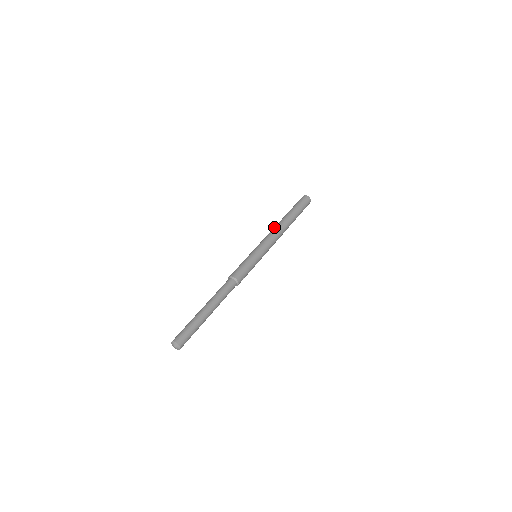
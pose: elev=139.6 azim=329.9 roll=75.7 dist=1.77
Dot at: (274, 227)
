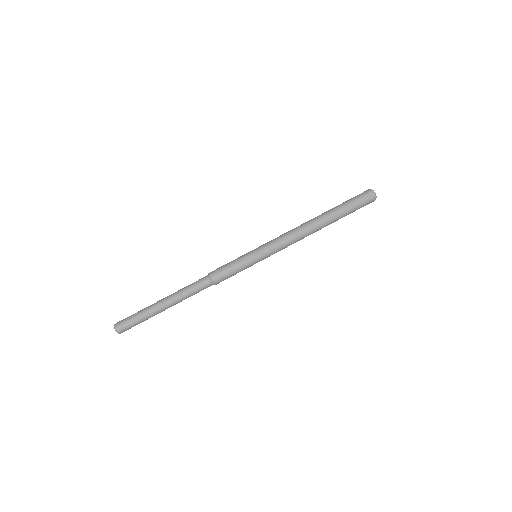
Dot at: occluded
